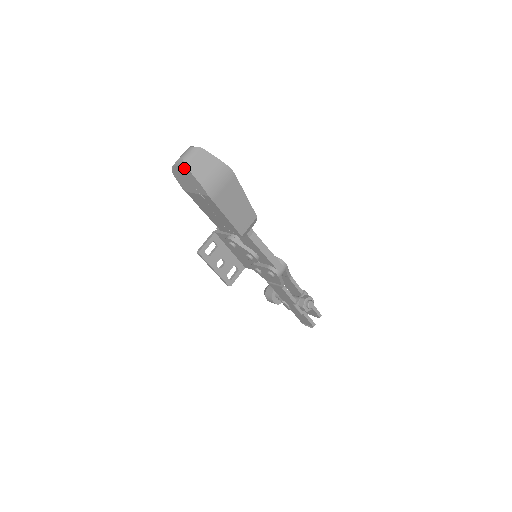
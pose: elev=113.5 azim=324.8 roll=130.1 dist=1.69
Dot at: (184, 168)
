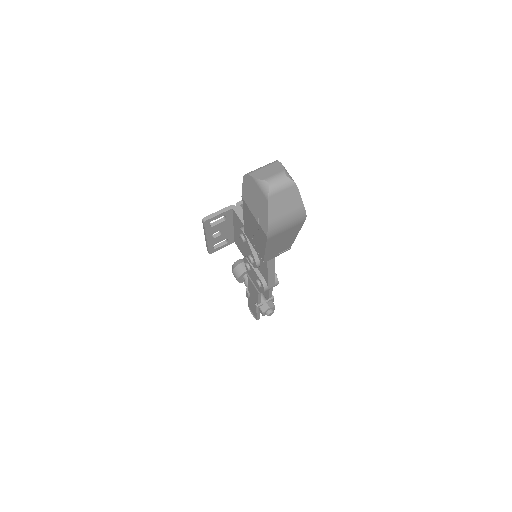
Dot at: (264, 196)
